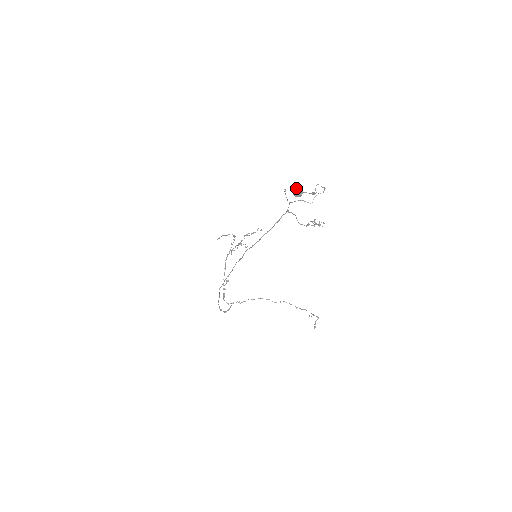
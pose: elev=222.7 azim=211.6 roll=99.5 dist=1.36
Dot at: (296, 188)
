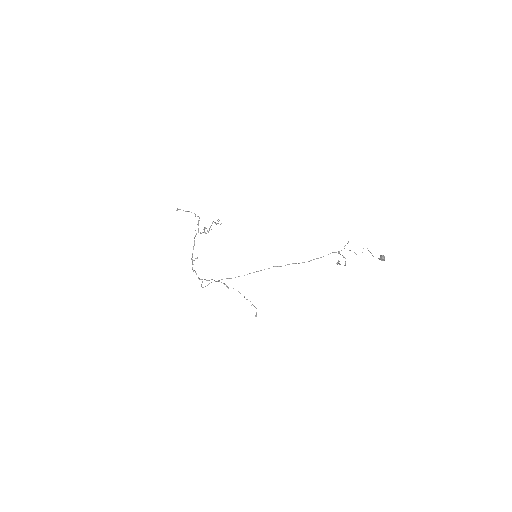
Dot at: (384, 256)
